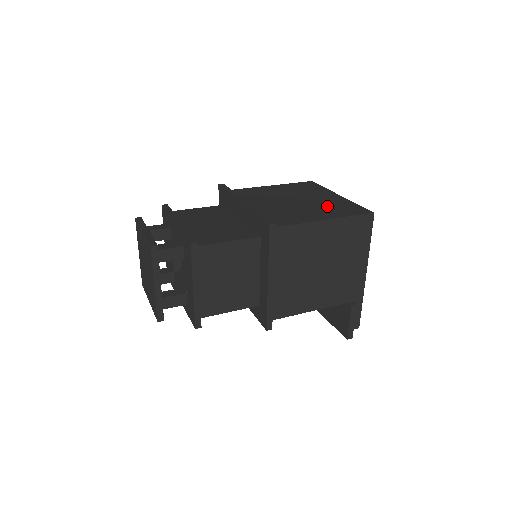
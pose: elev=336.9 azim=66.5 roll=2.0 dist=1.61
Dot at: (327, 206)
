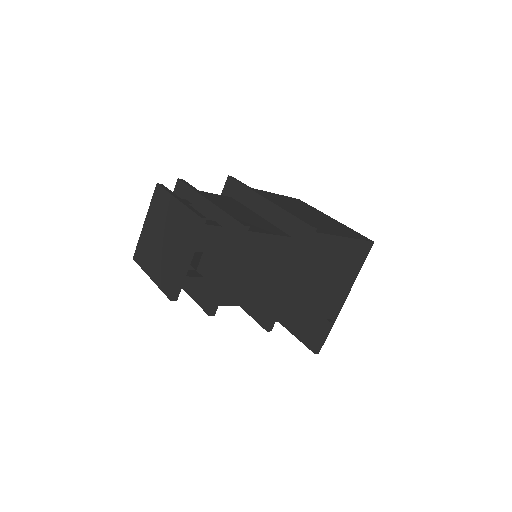
Dot at: (334, 225)
